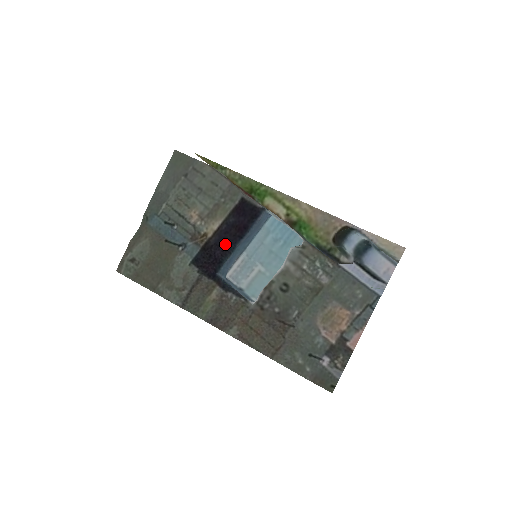
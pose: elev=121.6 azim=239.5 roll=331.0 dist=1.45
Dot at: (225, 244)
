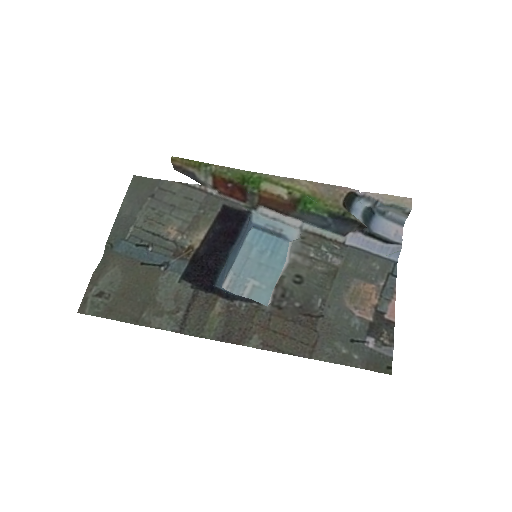
Dot at: (216, 252)
